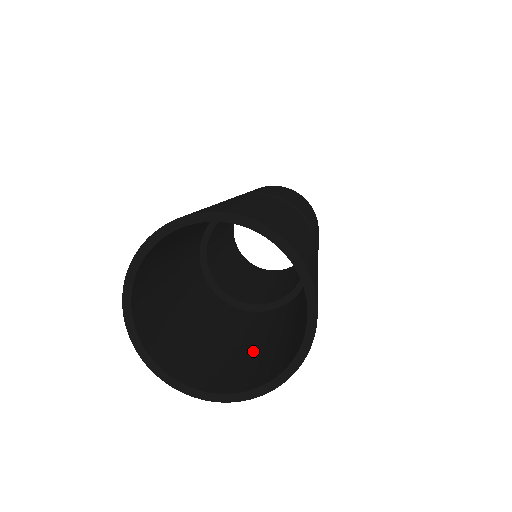
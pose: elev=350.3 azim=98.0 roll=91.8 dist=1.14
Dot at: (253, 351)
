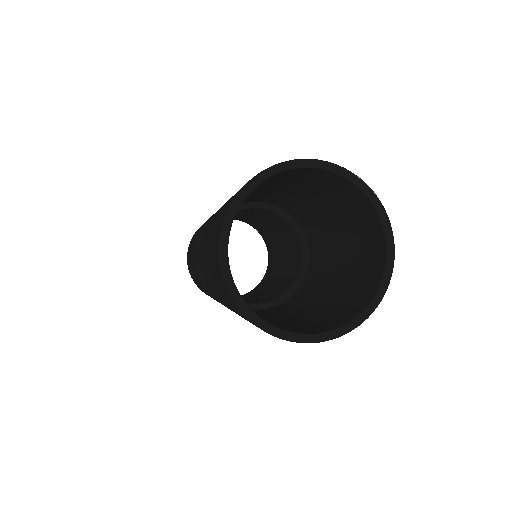
Dot at: (305, 317)
